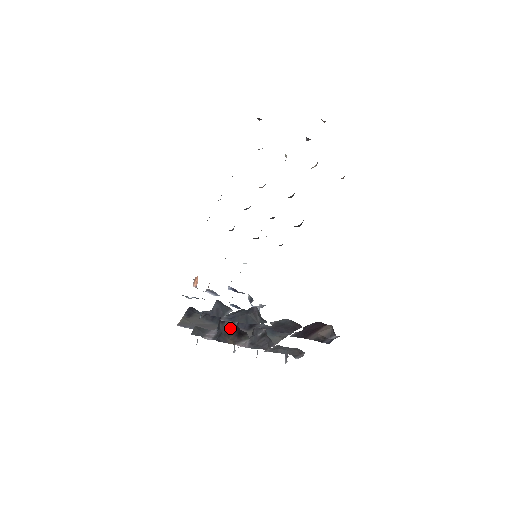
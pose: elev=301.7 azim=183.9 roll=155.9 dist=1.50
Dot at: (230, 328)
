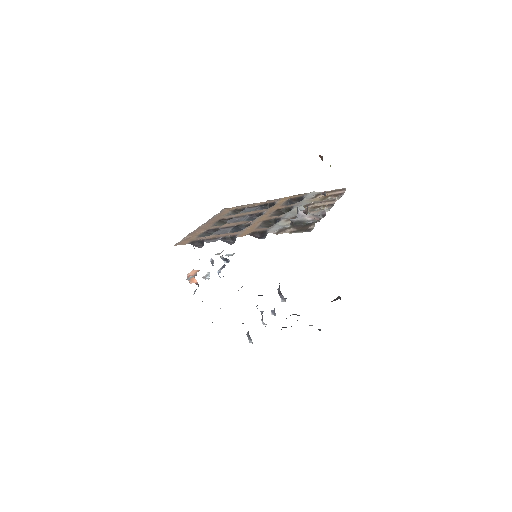
Dot at: occluded
